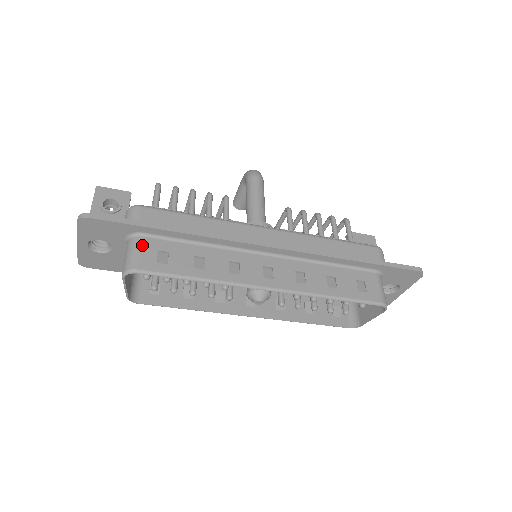
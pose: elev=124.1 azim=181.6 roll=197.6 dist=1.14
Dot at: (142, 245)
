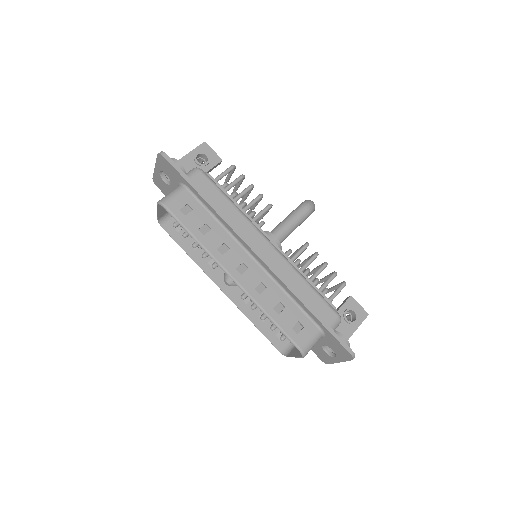
Dot at: (181, 194)
